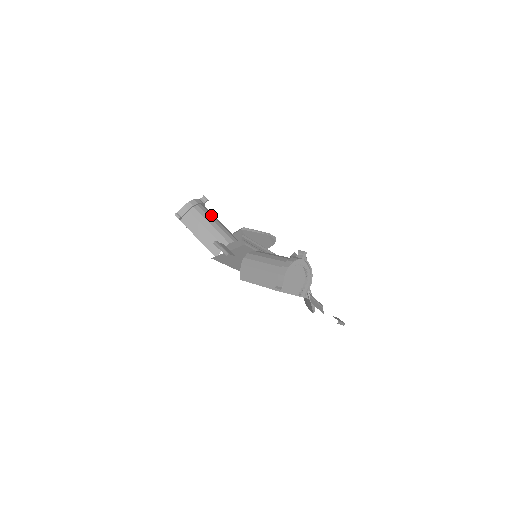
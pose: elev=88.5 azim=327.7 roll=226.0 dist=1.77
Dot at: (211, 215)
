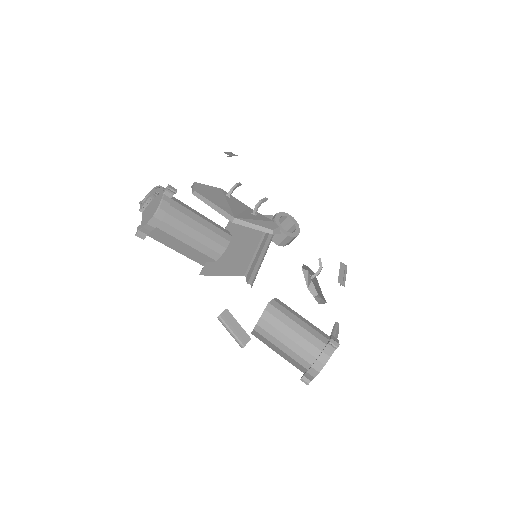
Dot at: (188, 218)
